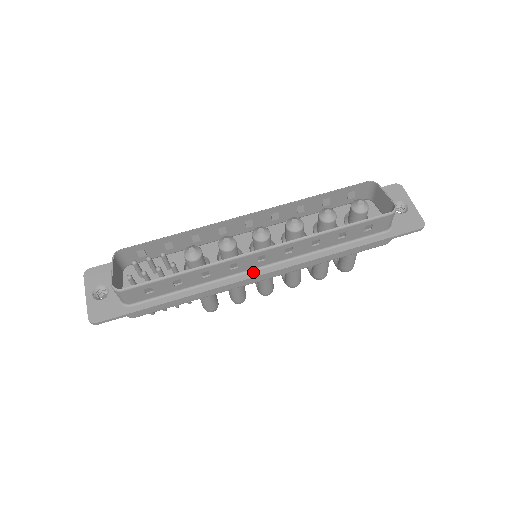
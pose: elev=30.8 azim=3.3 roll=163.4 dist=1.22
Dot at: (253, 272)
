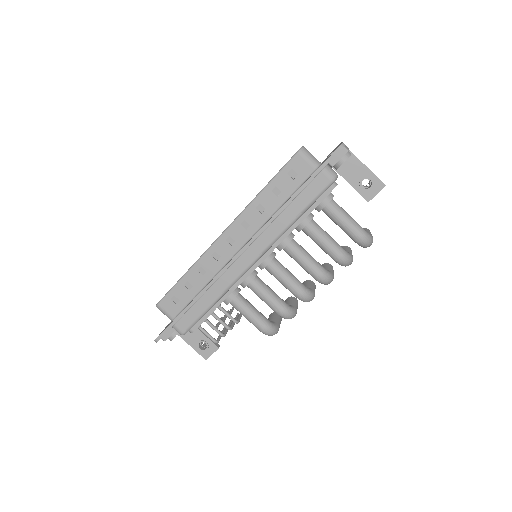
Dot at: (234, 256)
